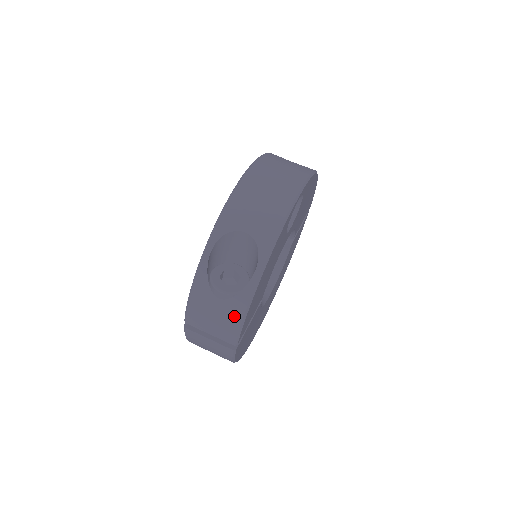
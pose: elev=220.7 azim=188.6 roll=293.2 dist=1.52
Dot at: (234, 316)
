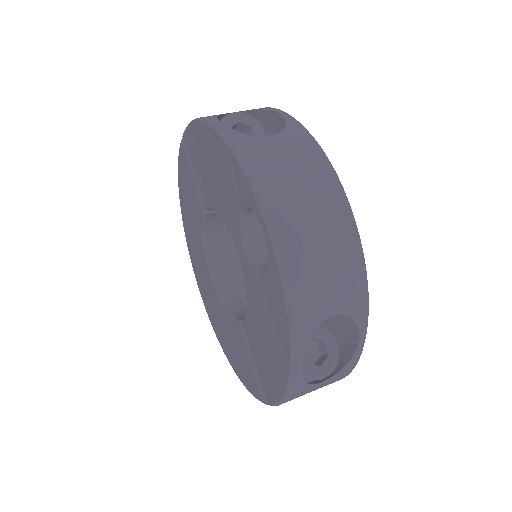
Dot at: (339, 378)
